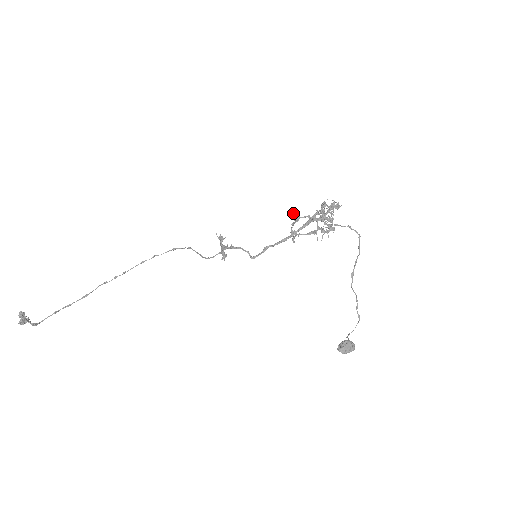
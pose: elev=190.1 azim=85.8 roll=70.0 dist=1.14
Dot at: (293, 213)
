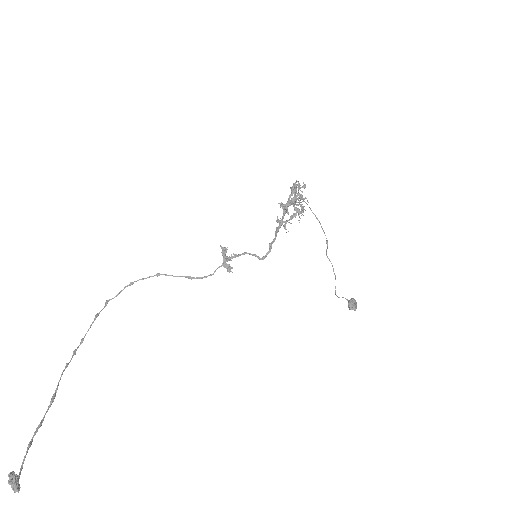
Dot at: occluded
